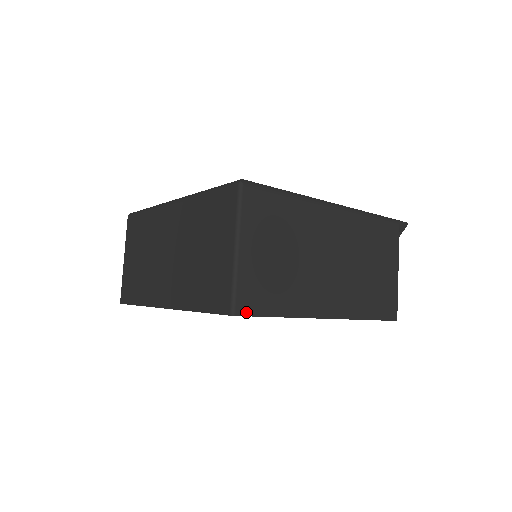
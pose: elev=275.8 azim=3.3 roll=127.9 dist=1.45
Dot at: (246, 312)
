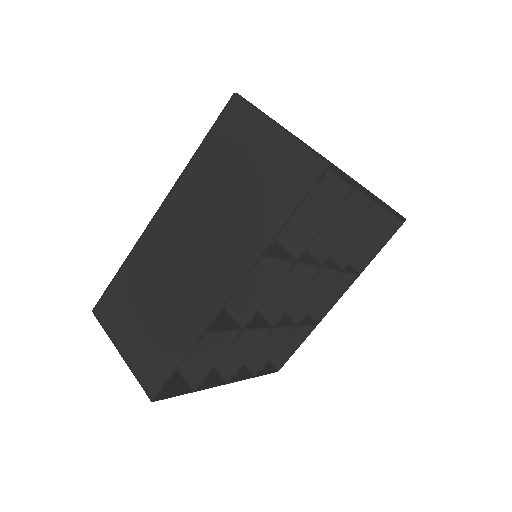
Dot at: (334, 166)
